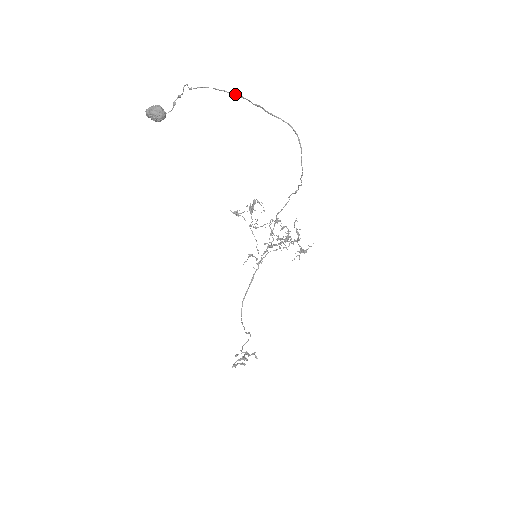
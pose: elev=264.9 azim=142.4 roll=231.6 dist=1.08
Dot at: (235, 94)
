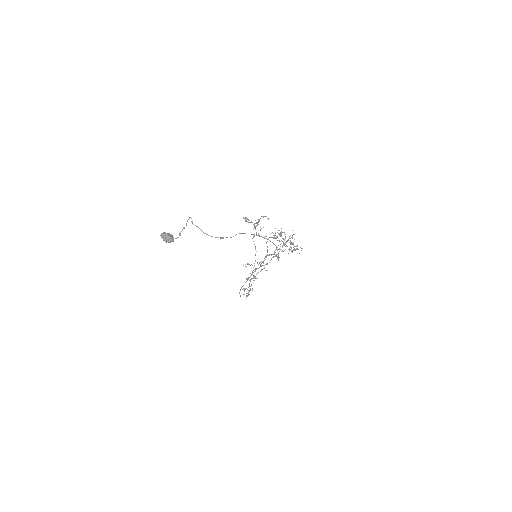
Dot at: (222, 238)
